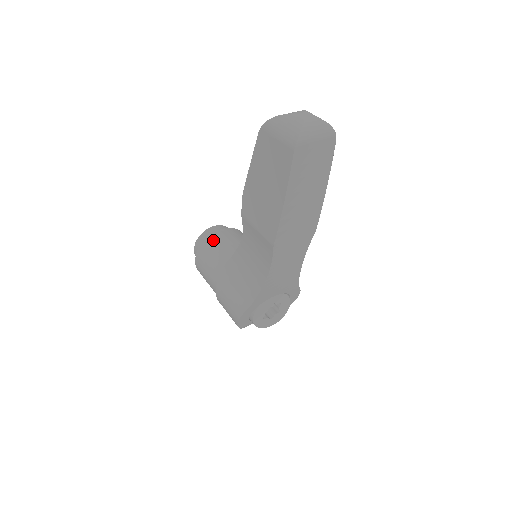
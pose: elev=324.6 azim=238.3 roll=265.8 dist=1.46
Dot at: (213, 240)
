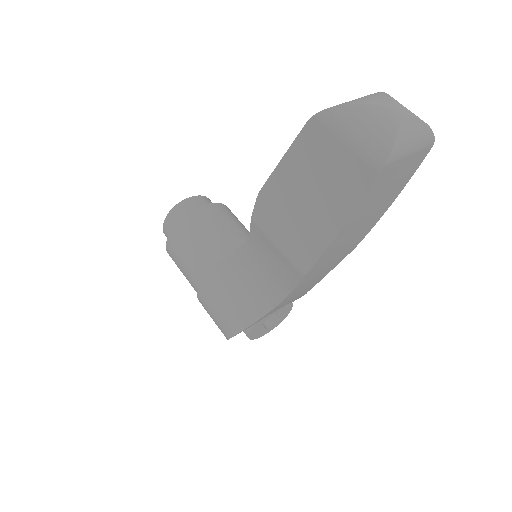
Dot at: (192, 222)
